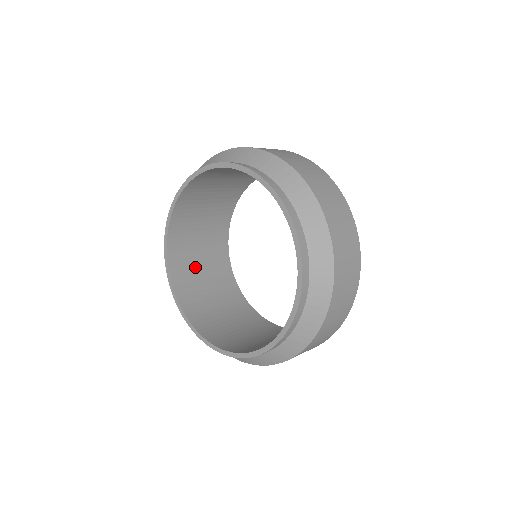
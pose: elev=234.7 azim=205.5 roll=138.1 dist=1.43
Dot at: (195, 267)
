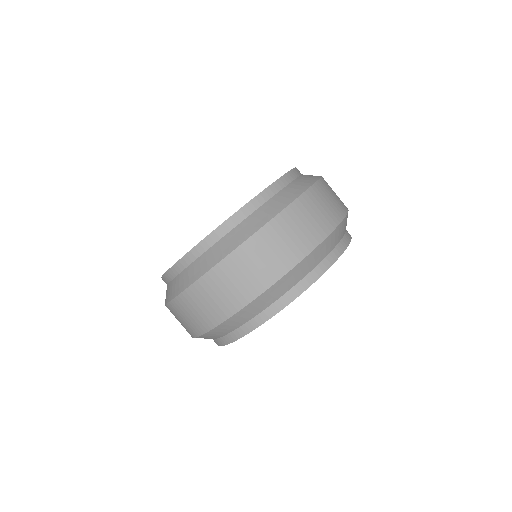
Dot at: occluded
